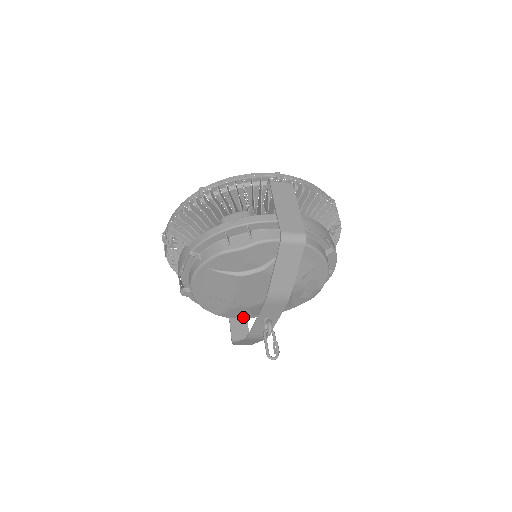
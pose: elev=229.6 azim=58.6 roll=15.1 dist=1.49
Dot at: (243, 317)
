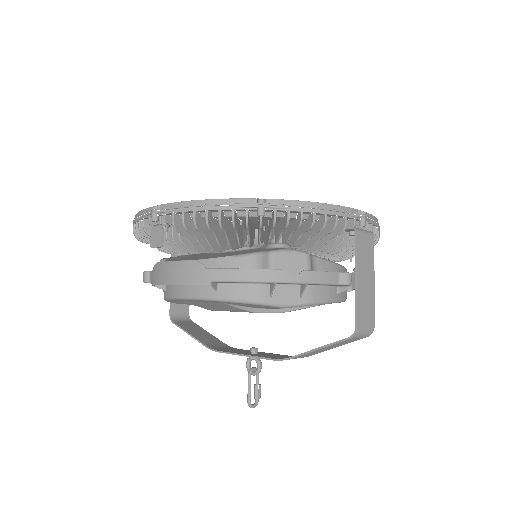
Dot at: occluded
